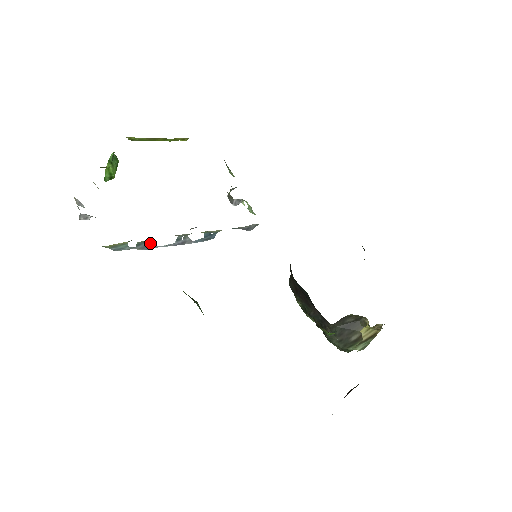
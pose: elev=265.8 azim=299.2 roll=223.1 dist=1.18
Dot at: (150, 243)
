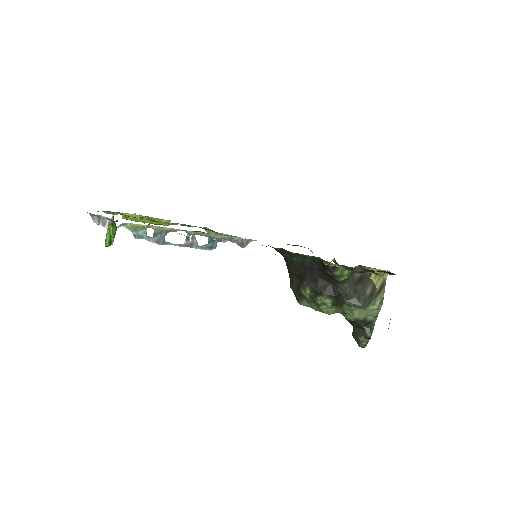
Dot at: (164, 236)
